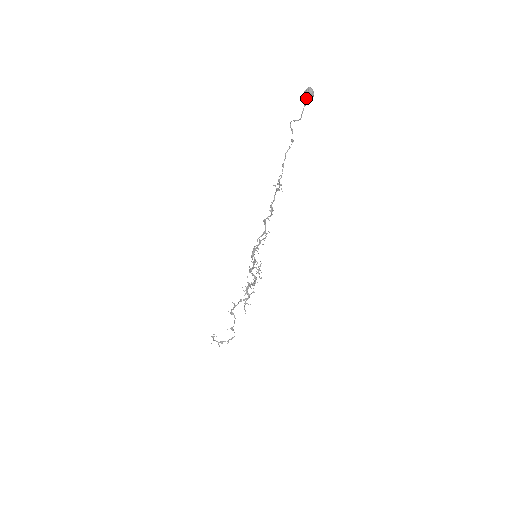
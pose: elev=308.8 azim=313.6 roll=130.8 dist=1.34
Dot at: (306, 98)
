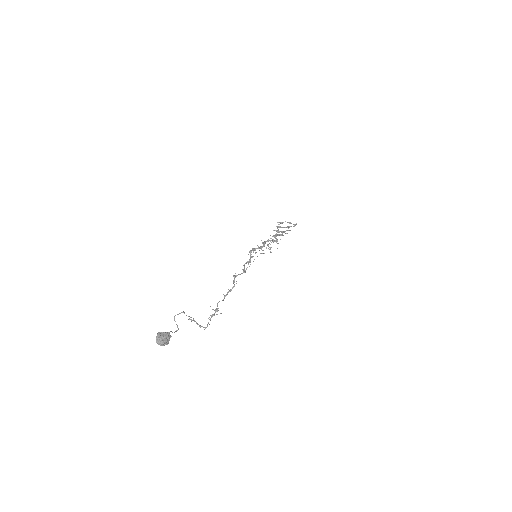
Dot at: occluded
